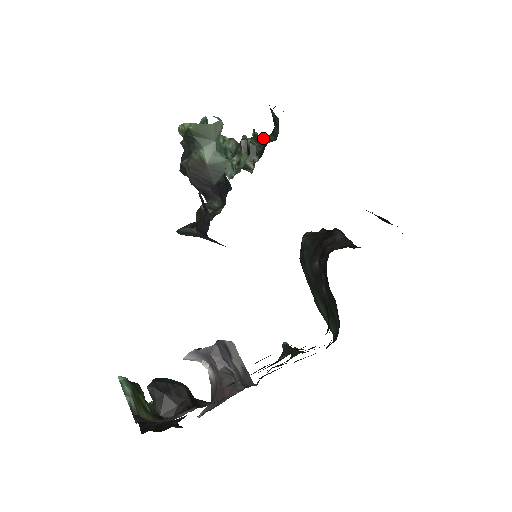
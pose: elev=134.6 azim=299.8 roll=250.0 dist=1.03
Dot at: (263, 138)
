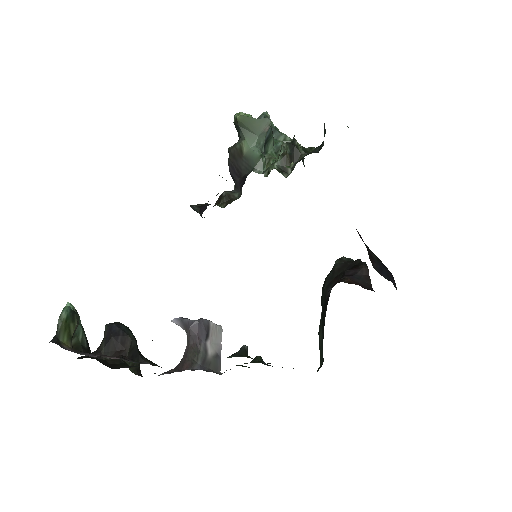
Dot at: occluded
